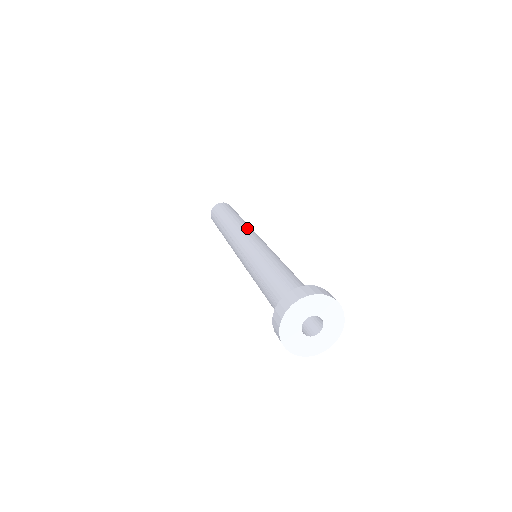
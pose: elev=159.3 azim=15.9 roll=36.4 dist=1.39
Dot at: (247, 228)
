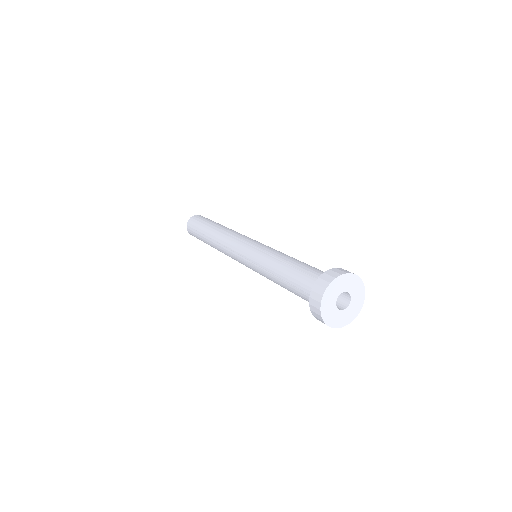
Dot at: (236, 233)
